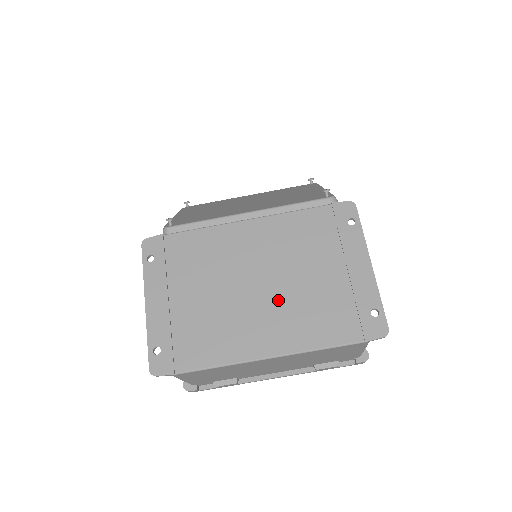
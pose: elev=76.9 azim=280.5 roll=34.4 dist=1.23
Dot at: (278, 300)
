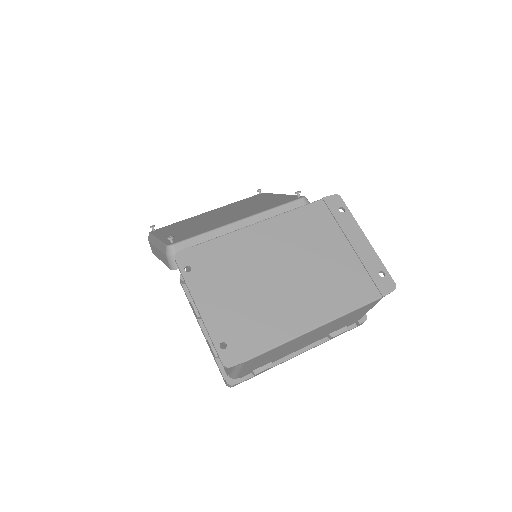
Dot at: (309, 280)
